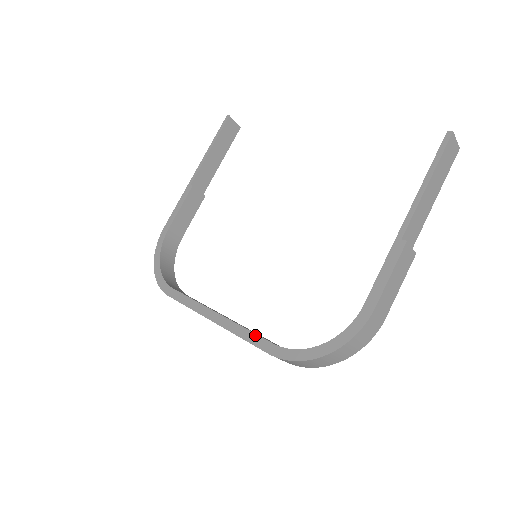
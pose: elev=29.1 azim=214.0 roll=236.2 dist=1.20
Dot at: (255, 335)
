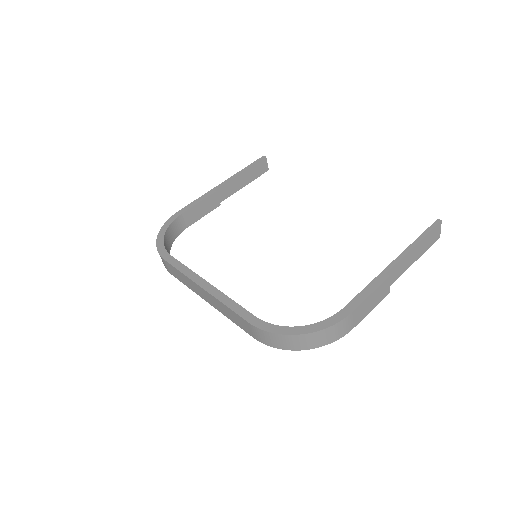
Dot at: (240, 306)
